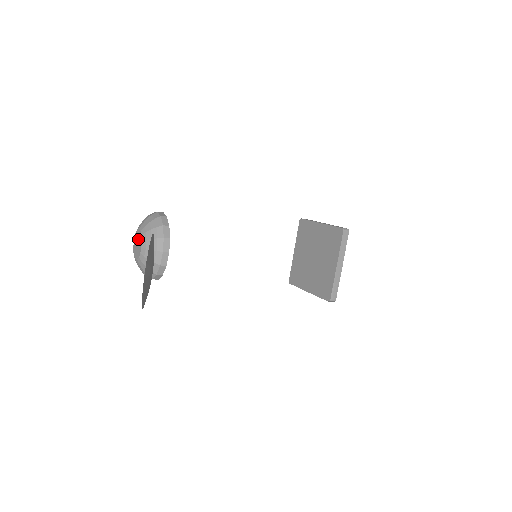
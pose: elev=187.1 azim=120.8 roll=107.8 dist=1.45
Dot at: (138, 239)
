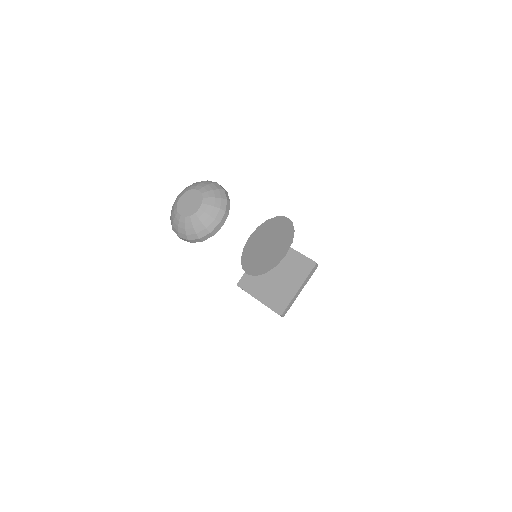
Dot at: (193, 199)
